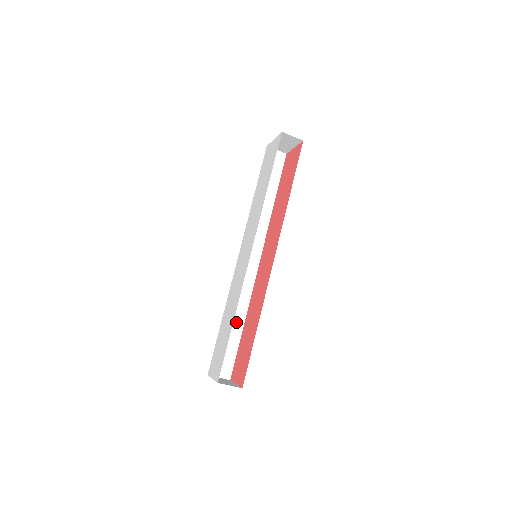
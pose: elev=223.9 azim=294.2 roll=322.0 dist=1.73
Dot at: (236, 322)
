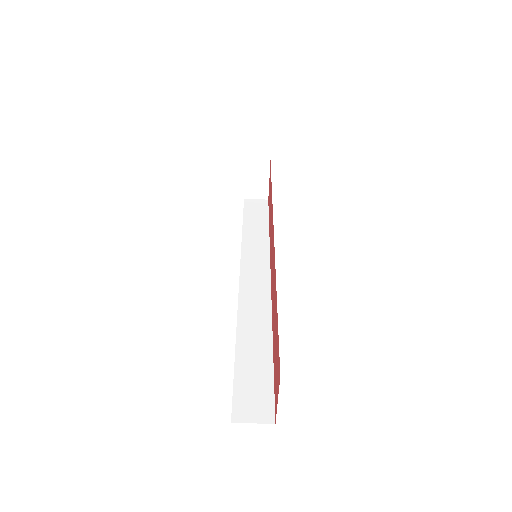
Dot at: (259, 344)
